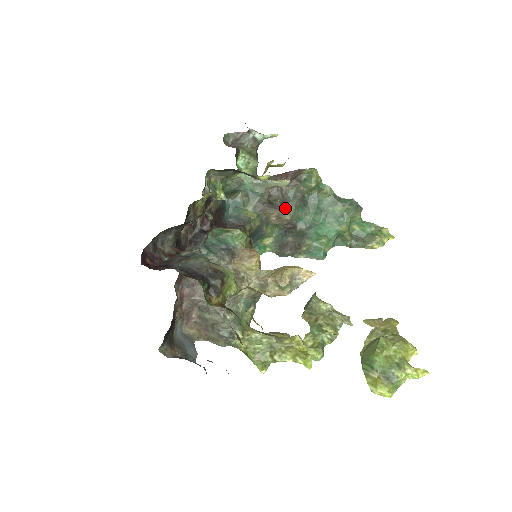
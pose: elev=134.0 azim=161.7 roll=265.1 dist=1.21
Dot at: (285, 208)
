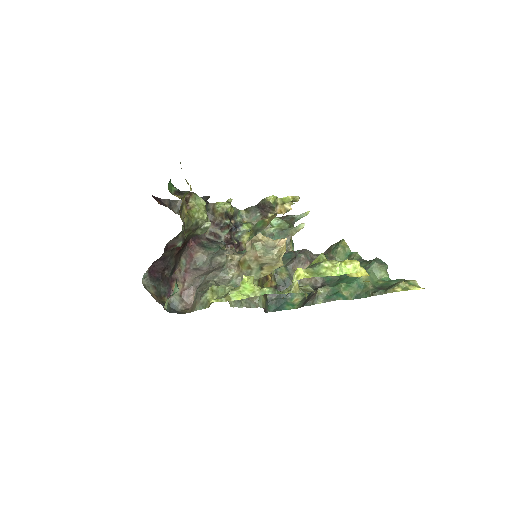
Dot at: occluded
